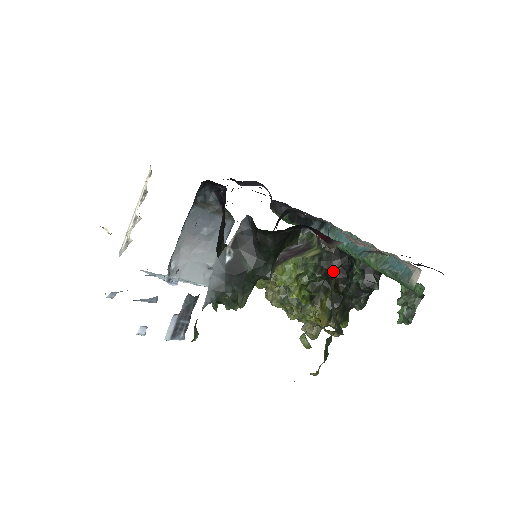
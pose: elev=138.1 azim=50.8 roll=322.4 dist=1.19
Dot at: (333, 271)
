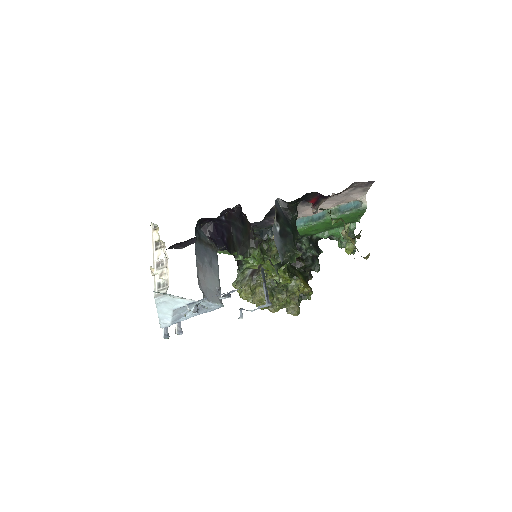
Dot at: occluded
